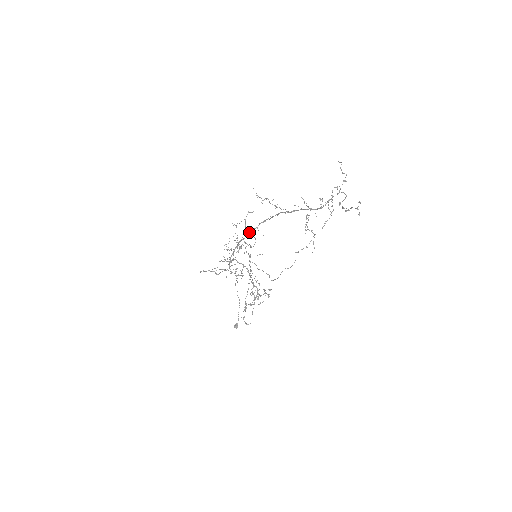
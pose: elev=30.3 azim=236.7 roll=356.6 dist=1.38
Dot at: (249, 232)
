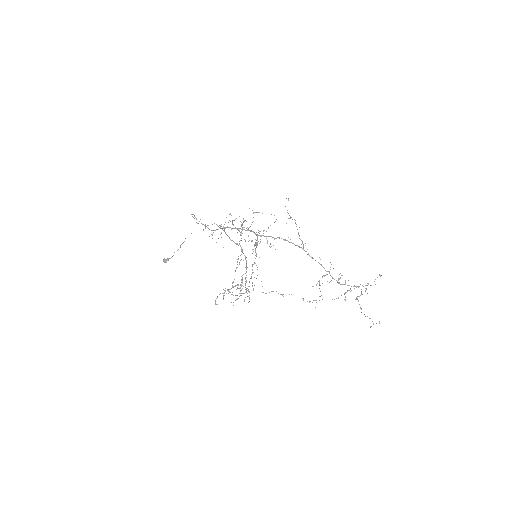
Dot at: (267, 236)
